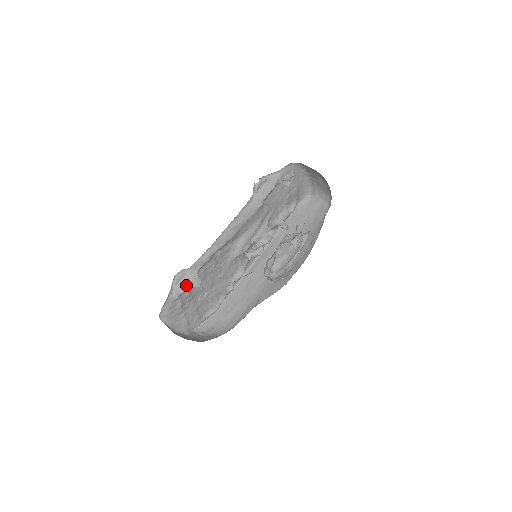
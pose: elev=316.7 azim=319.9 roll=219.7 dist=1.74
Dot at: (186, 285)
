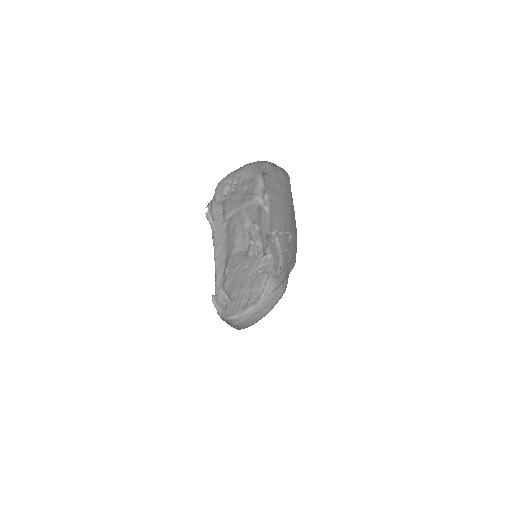
Dot at: (223, 303)
